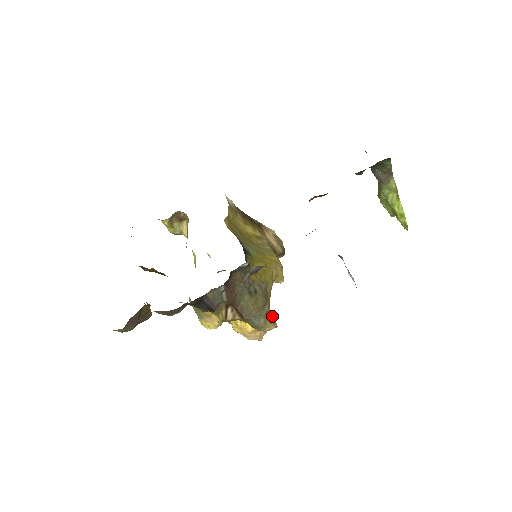
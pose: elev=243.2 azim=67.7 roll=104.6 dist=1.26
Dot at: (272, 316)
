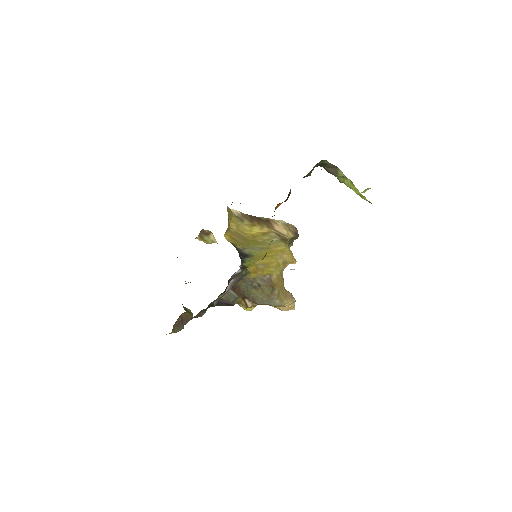
Dot at: (288, 294)
